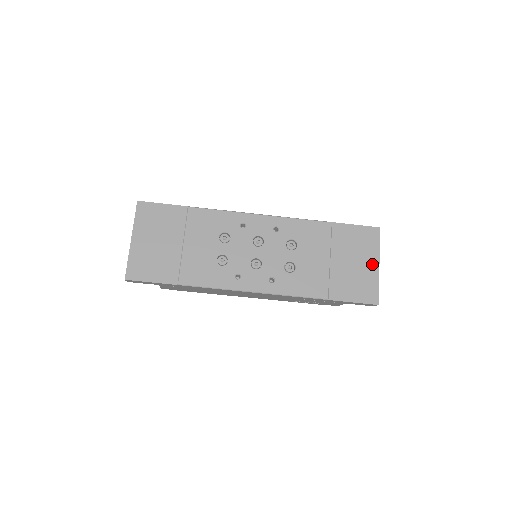
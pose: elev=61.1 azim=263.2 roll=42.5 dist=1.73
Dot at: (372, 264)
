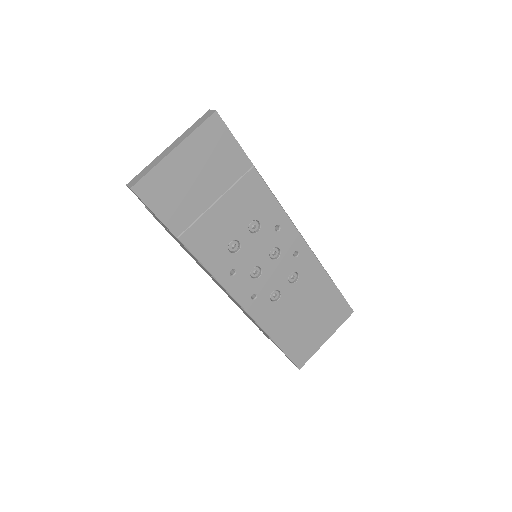
Dot at: (324, 336)
